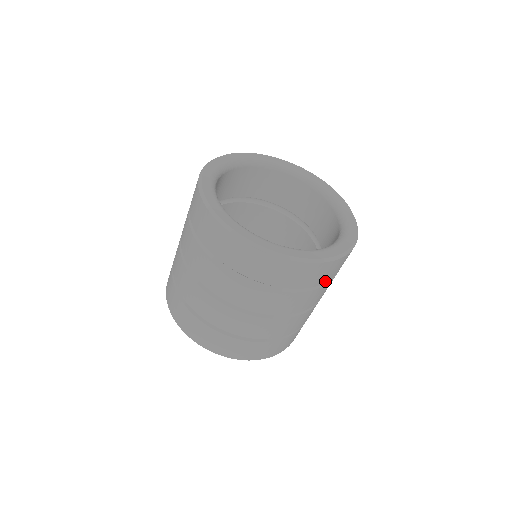
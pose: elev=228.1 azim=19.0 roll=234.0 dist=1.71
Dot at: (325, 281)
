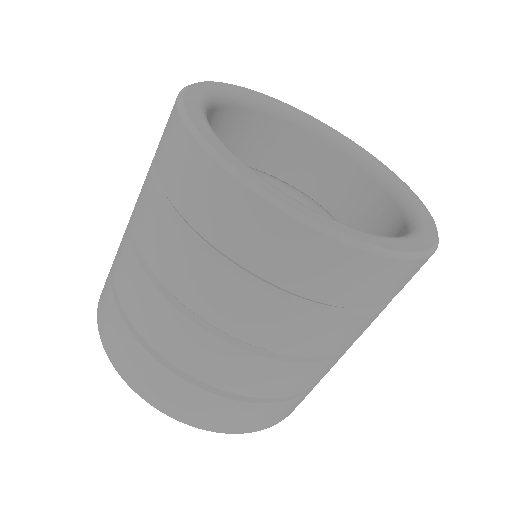
Dot at: (263, 272)
